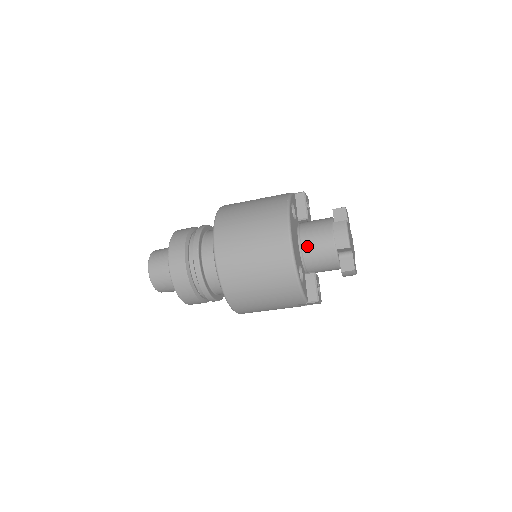
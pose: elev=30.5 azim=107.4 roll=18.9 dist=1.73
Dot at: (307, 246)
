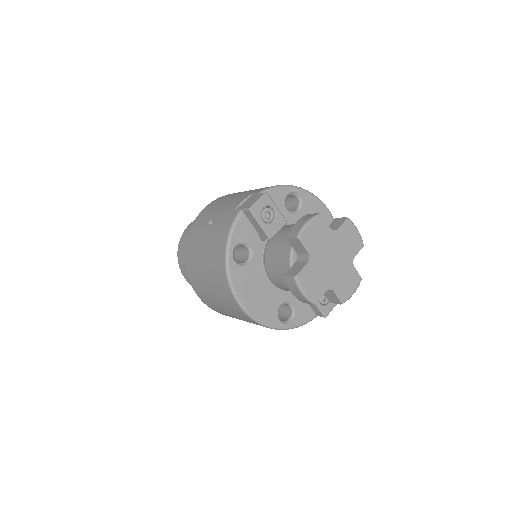
Dot at: (278, 285)
